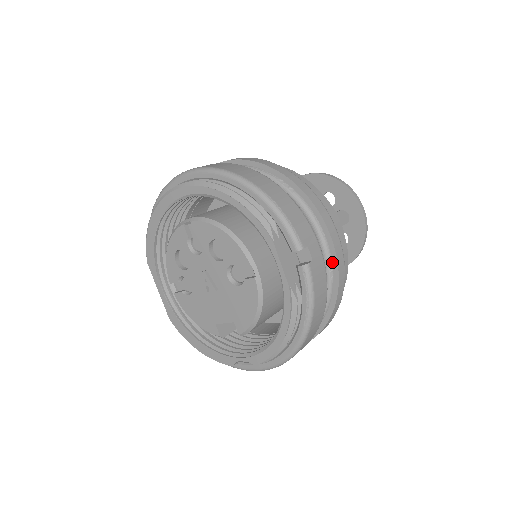
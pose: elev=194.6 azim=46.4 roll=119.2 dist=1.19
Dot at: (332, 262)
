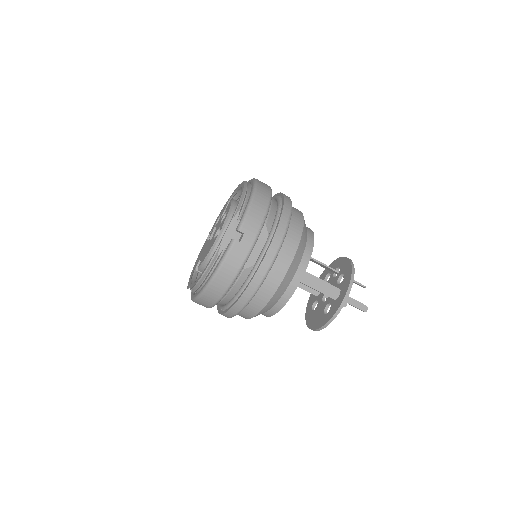
Dot at: (259, 264)
